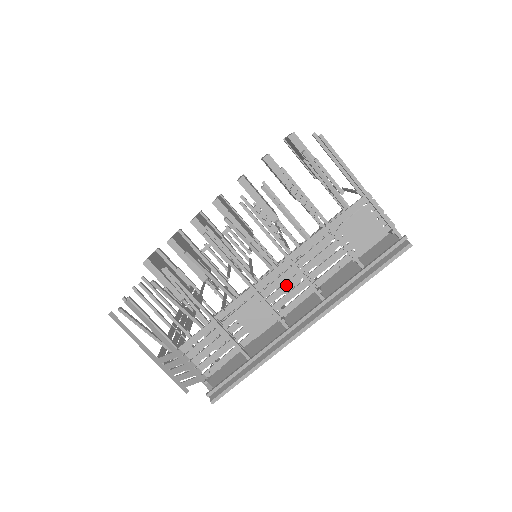
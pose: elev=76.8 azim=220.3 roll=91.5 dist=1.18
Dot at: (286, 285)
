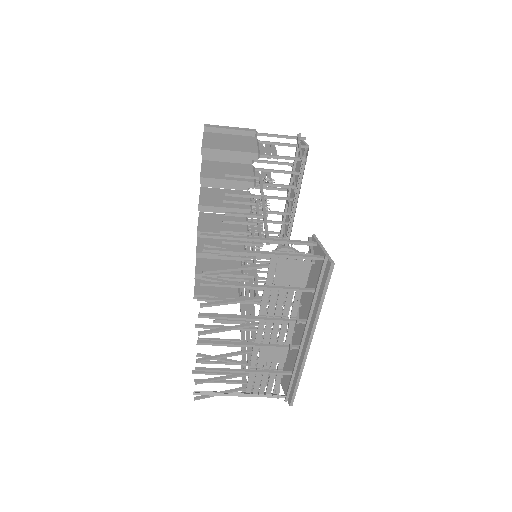
Dot at: (274, 330)
